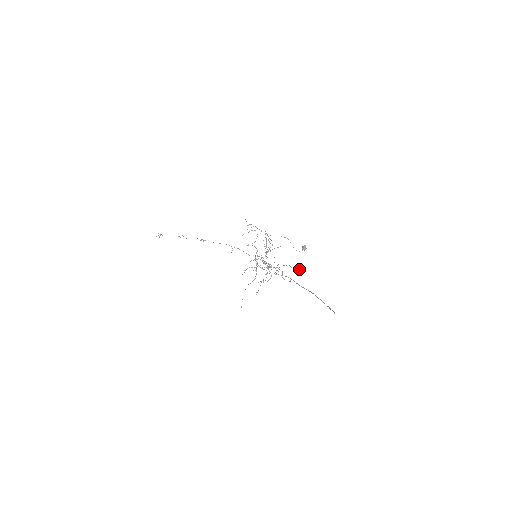
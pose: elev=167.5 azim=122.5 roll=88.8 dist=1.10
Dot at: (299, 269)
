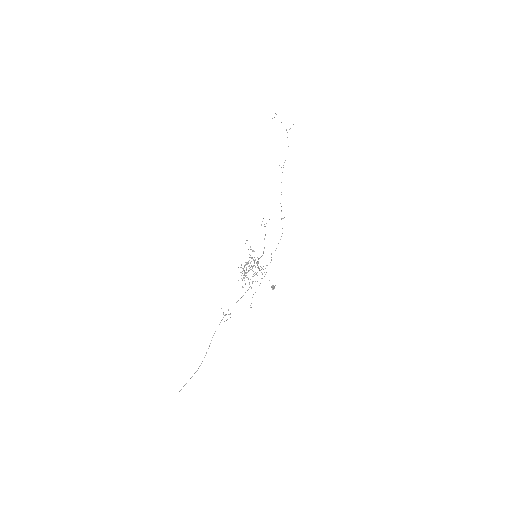
Dot at: (250, 307)
